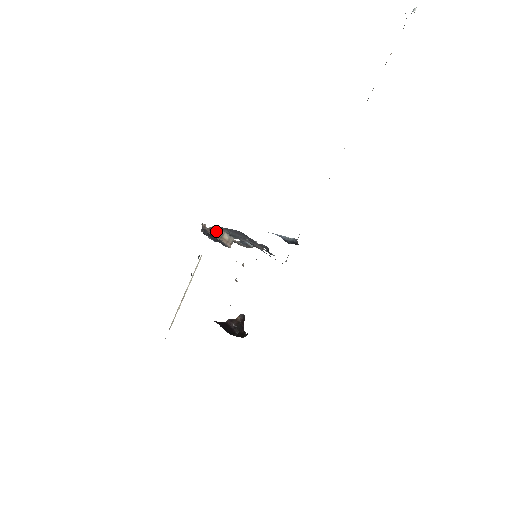
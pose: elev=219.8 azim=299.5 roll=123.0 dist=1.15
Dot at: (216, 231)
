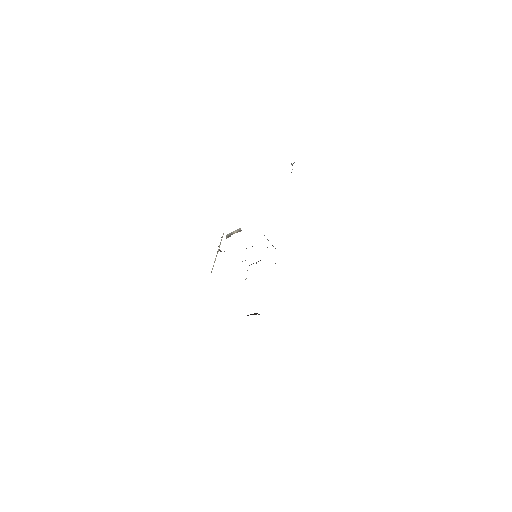
Dot at: (227, 237)
